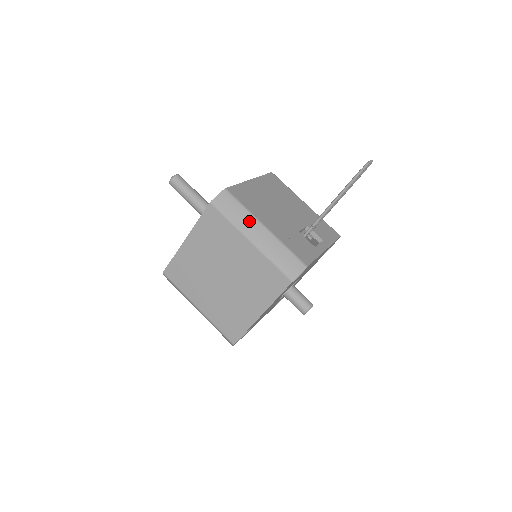
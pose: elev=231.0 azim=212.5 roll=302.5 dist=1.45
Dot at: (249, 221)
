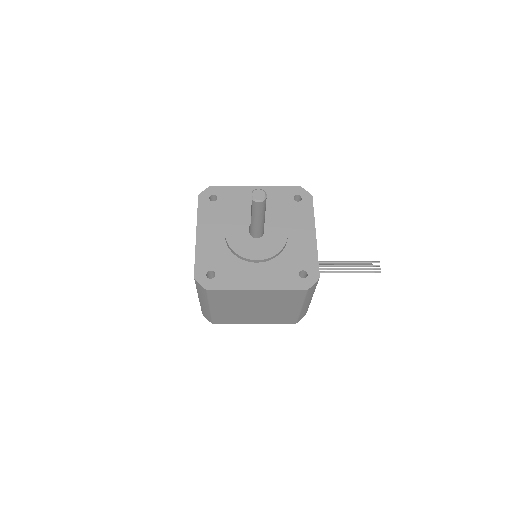
Dot at: occluded
